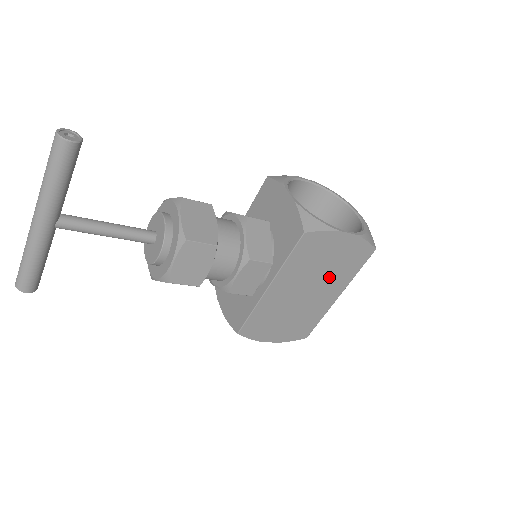
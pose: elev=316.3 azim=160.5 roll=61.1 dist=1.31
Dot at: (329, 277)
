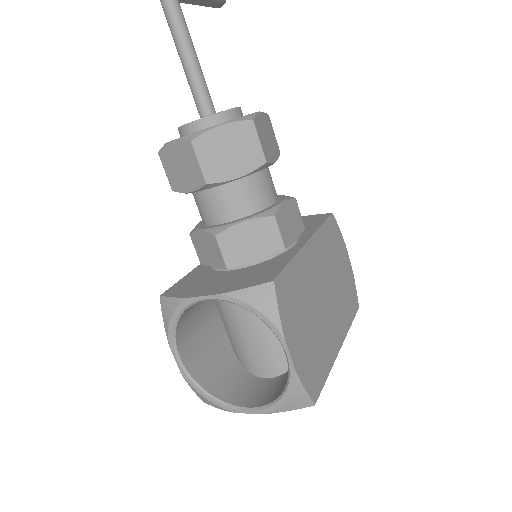
Dot at: (338, 300)
